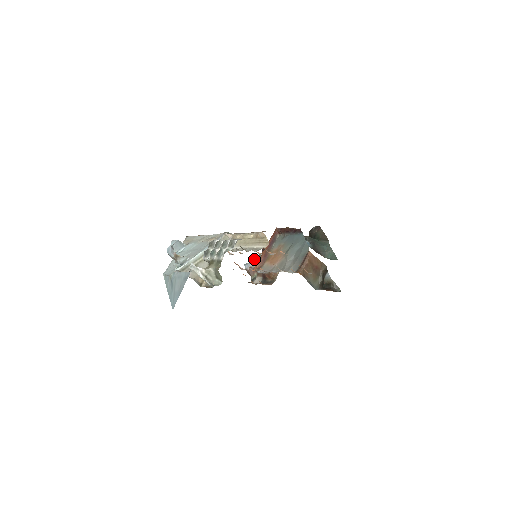
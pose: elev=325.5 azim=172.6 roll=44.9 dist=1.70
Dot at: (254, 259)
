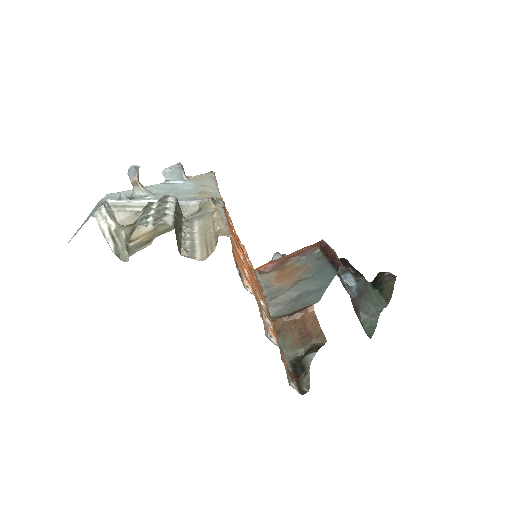
Dot at: occluded
